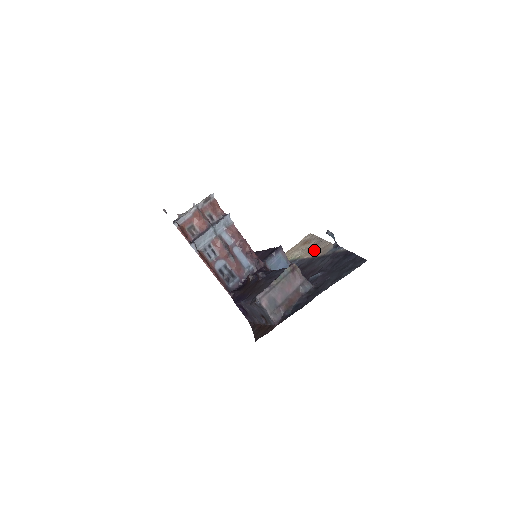
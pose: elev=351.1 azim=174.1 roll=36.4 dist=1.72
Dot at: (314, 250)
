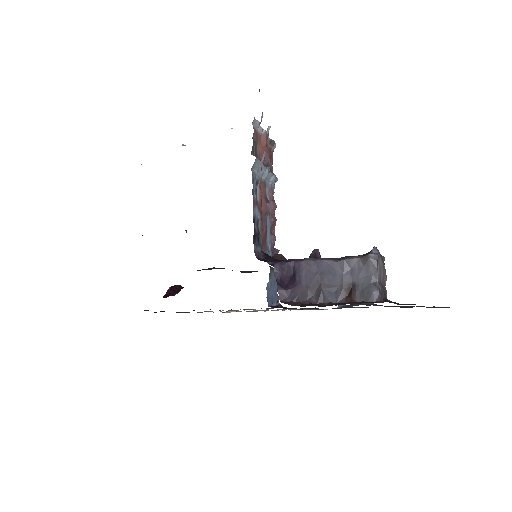
Dot at: occluded
